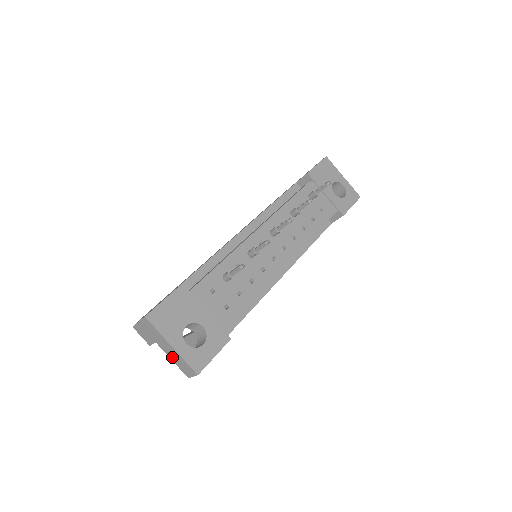
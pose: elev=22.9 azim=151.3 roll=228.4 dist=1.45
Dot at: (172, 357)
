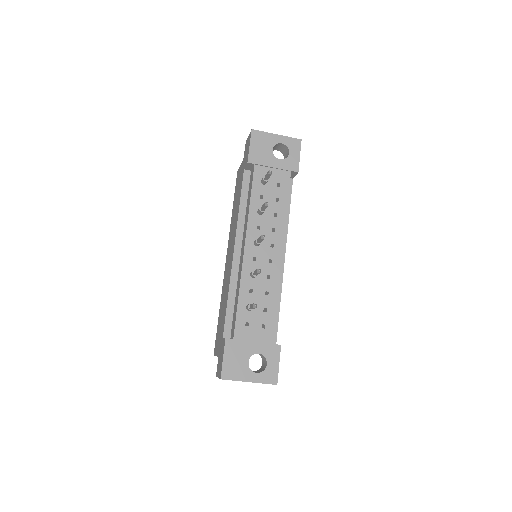
Dot at: occluded
